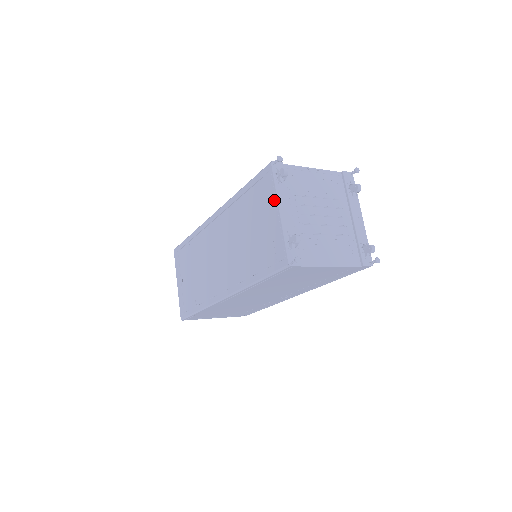
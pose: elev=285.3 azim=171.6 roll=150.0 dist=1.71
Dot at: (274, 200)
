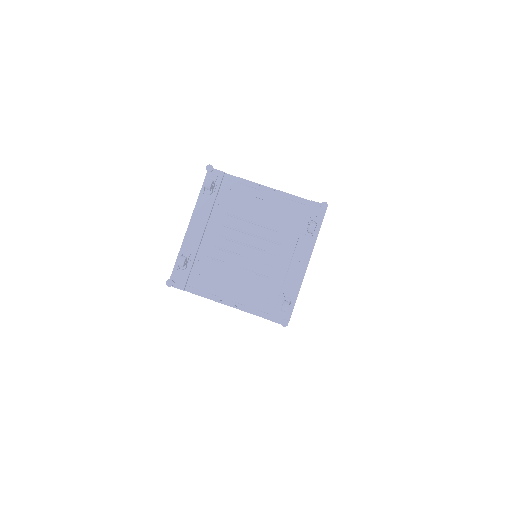
Dot at: (194, 211)
